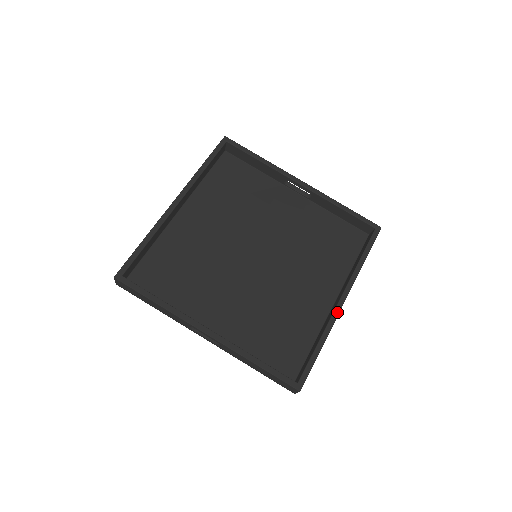
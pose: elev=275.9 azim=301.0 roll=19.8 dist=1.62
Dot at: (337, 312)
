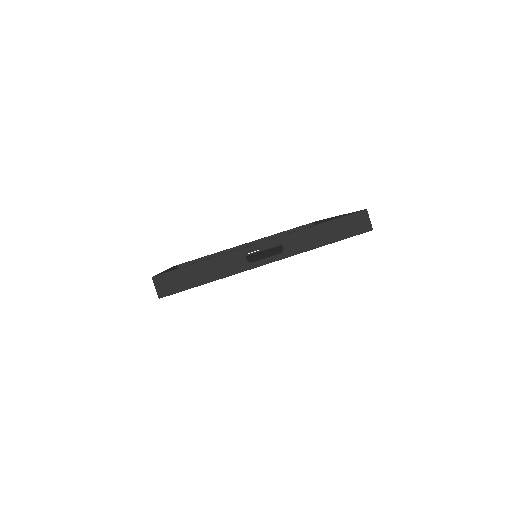
Dot at: occluded
